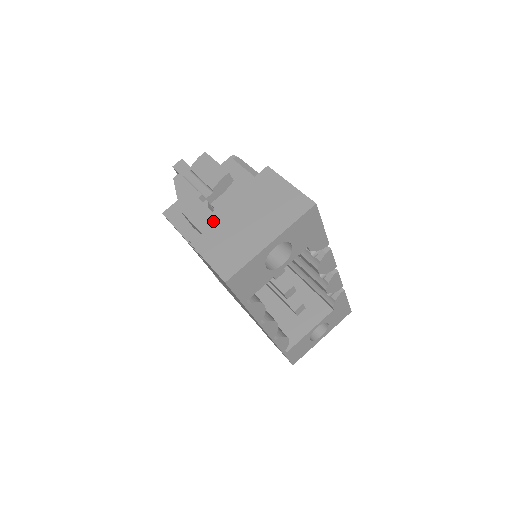
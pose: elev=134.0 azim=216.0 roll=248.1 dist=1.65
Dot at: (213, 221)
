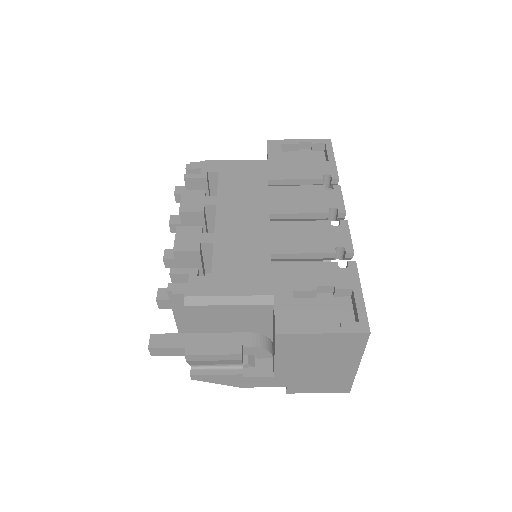
Dot at: (284, 380)
